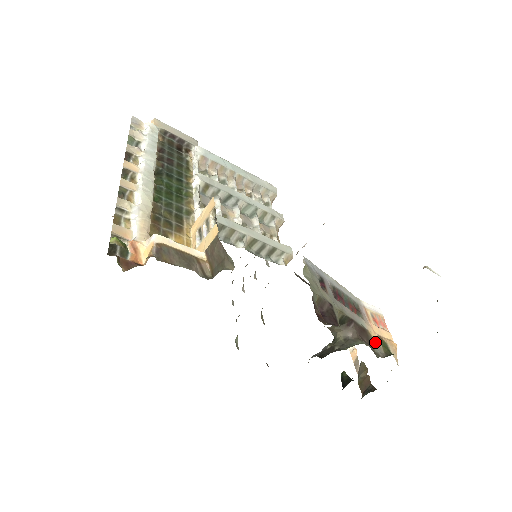
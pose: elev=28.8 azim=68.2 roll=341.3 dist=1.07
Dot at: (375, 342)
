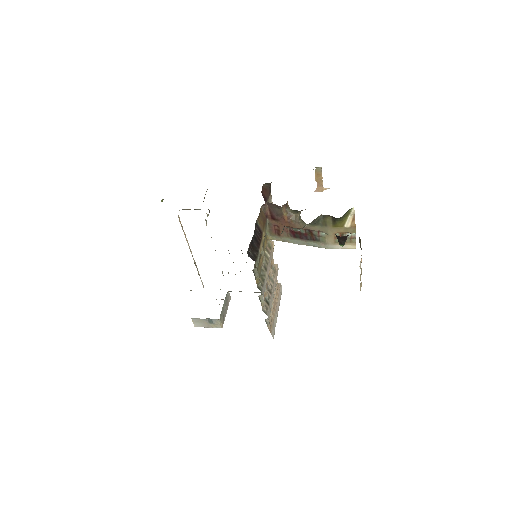
Dot at: occluded
